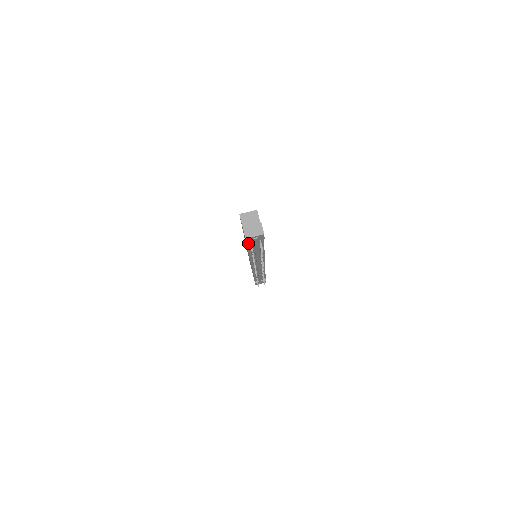
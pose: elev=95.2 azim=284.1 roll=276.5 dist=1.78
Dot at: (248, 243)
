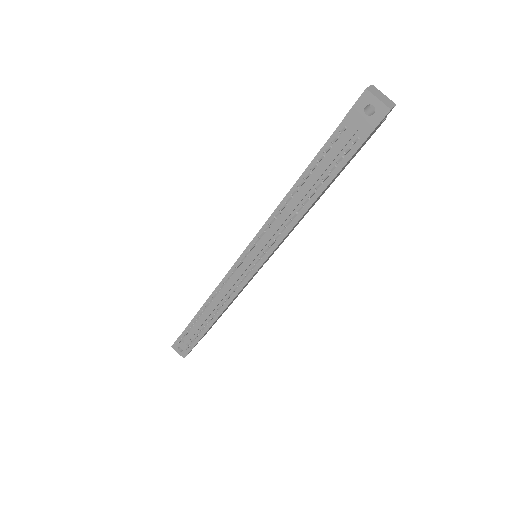
Dot at: (337, 133)
